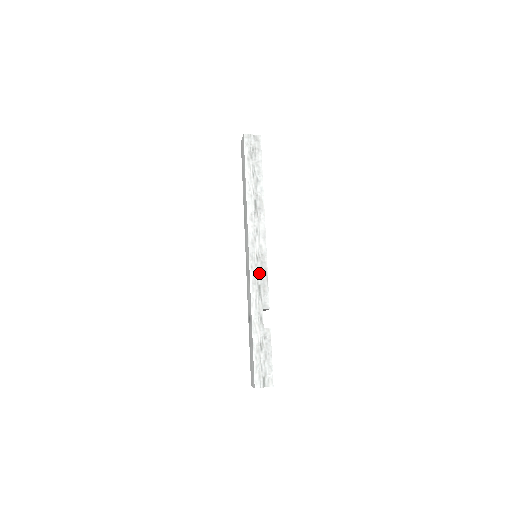
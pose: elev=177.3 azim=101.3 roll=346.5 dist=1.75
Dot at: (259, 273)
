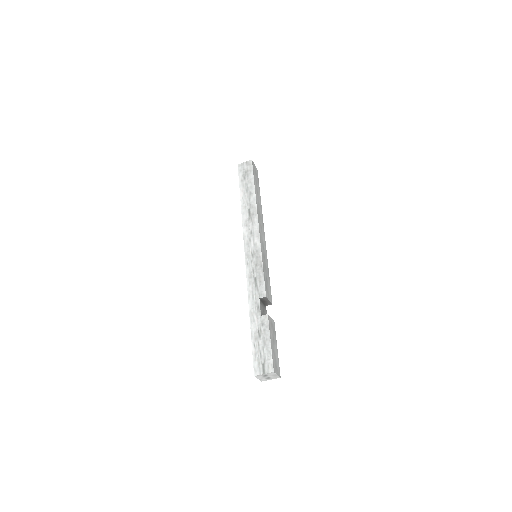
Dot at: (254, 267)
